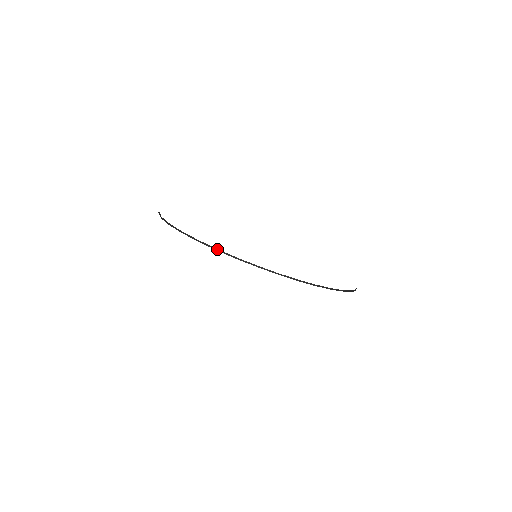
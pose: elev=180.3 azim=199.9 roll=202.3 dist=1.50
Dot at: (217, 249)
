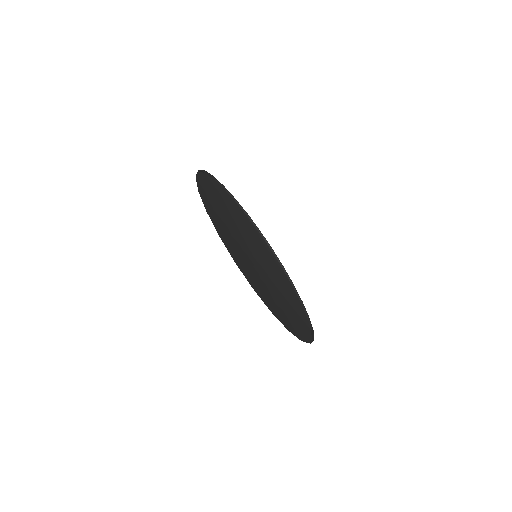
Dot at: occluded
